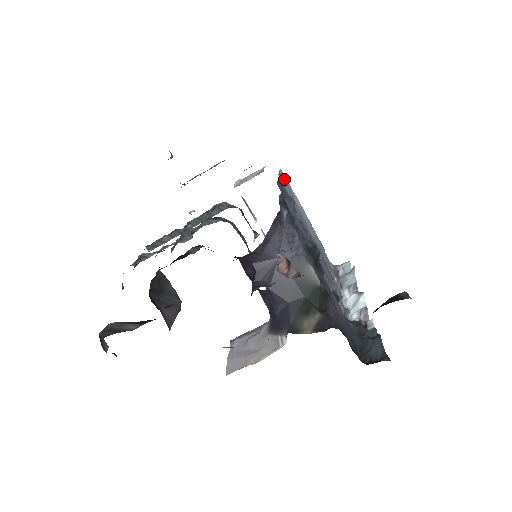
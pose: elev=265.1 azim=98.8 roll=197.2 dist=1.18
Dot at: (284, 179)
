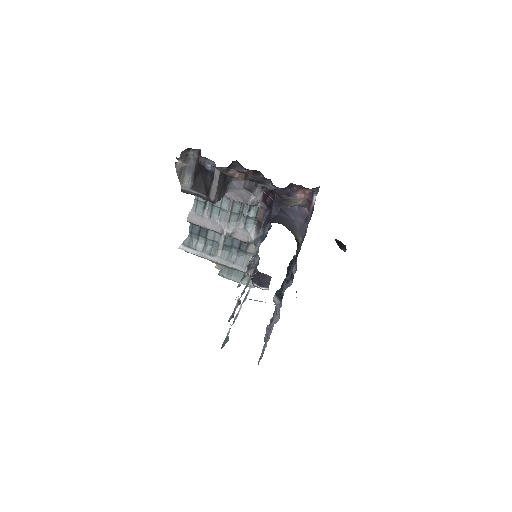
Dot at: occluded
